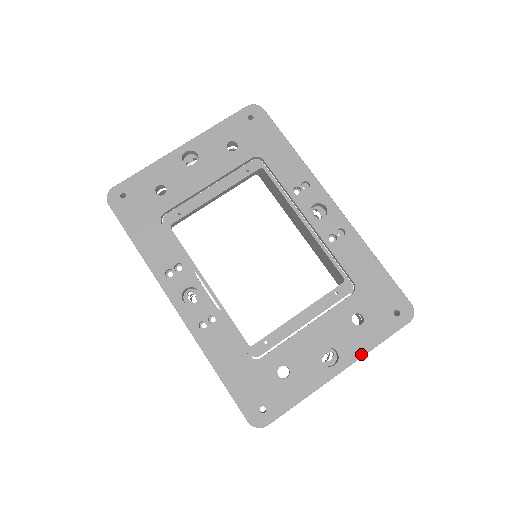
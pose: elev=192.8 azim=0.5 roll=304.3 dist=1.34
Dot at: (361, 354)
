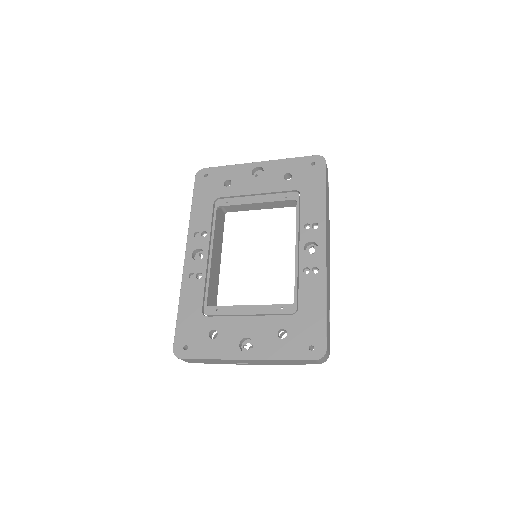
Dot at: (267, 357)
